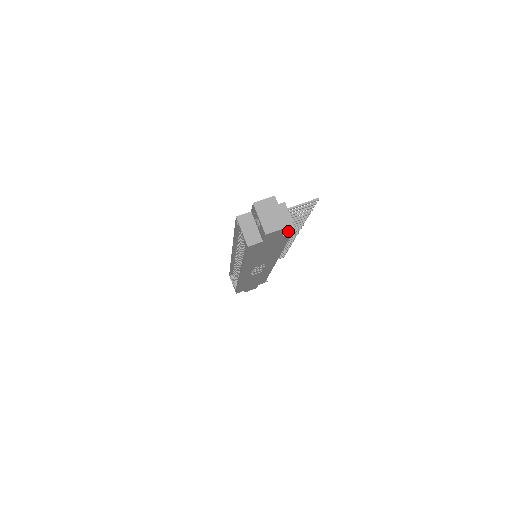
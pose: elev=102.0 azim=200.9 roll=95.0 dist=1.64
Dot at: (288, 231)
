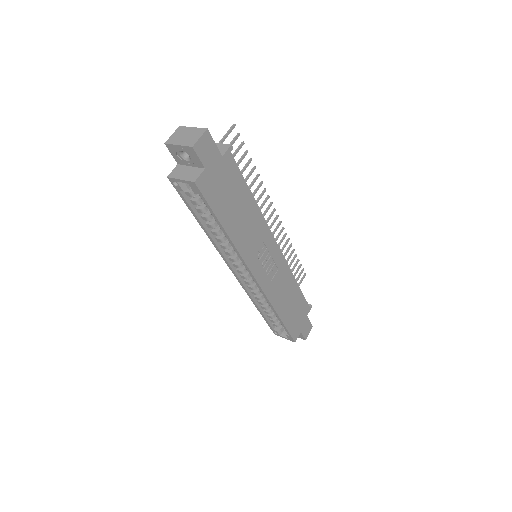
Dot at: (224, 151)
